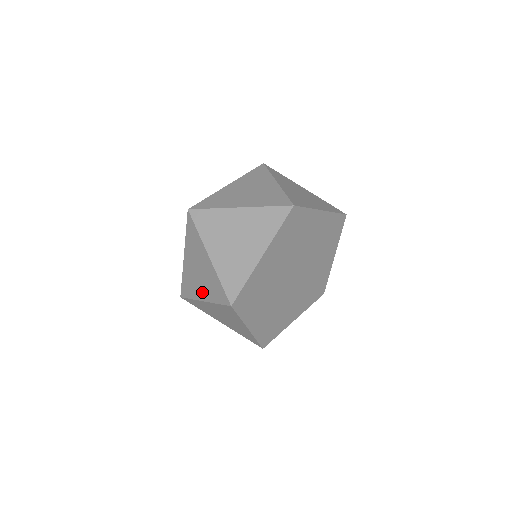
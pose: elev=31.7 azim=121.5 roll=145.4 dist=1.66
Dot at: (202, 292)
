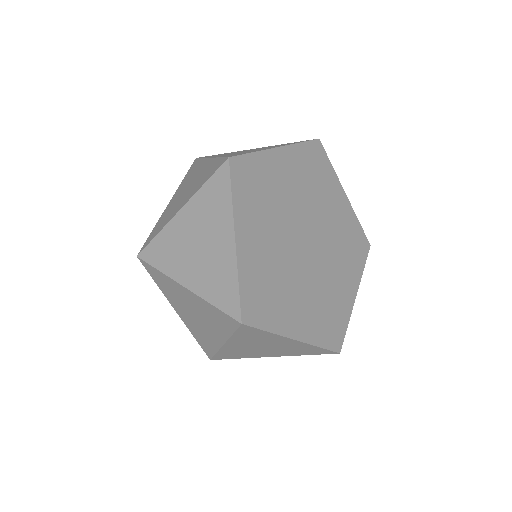
Dot at: (214, 335)
